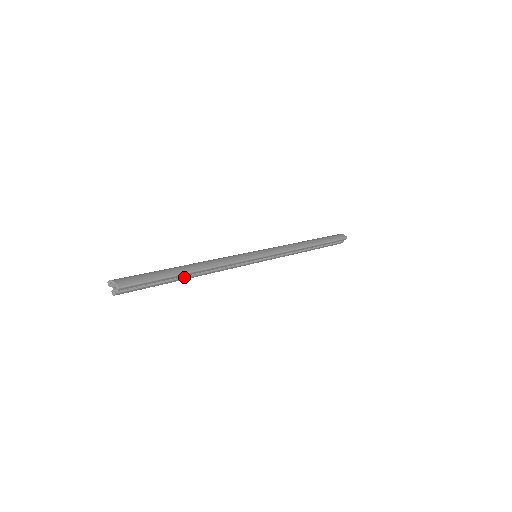
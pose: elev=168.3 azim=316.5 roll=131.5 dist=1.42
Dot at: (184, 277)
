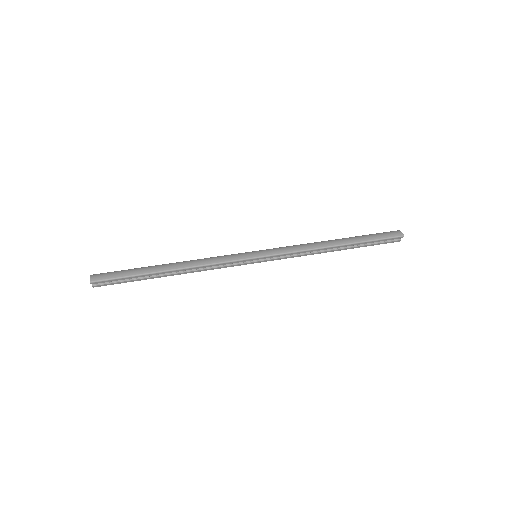
Dot at: (163, 275)
